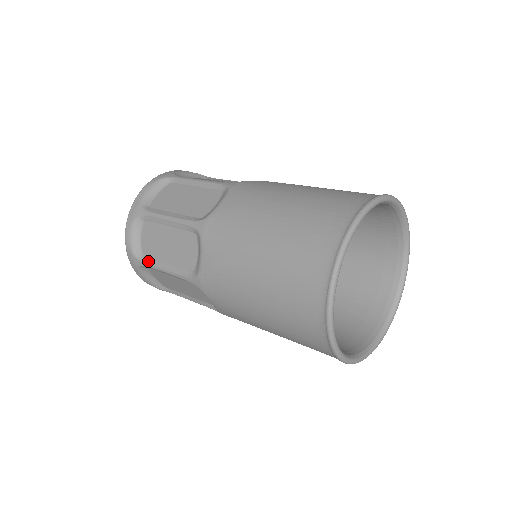
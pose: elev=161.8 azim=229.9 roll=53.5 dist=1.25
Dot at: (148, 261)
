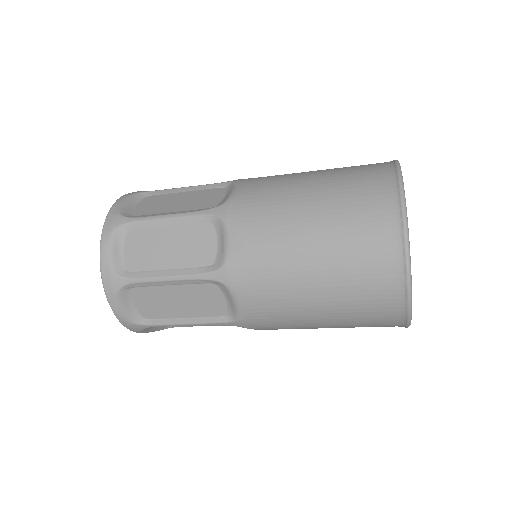
Dot at: (157, 323)
